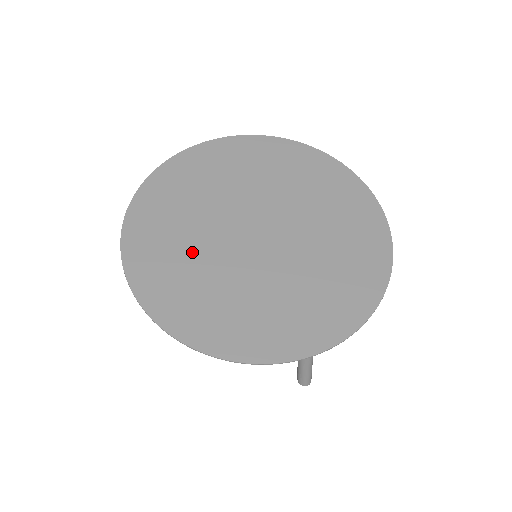
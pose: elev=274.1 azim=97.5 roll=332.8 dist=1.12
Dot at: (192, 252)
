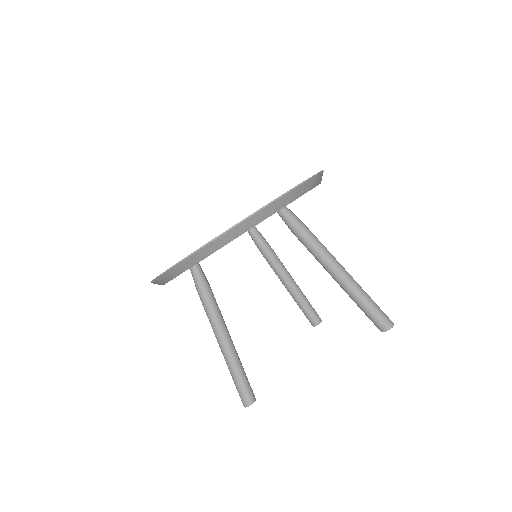
Dot at: occluded
